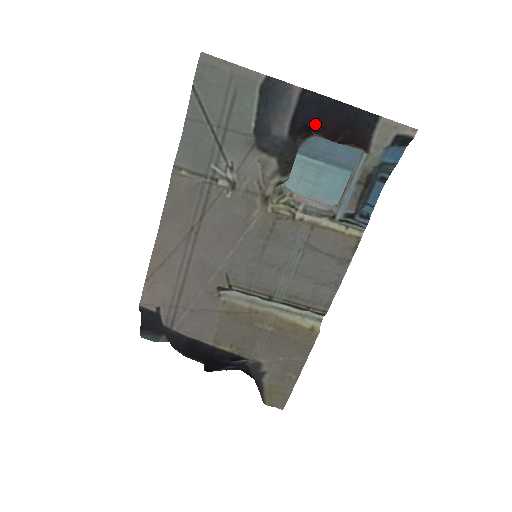
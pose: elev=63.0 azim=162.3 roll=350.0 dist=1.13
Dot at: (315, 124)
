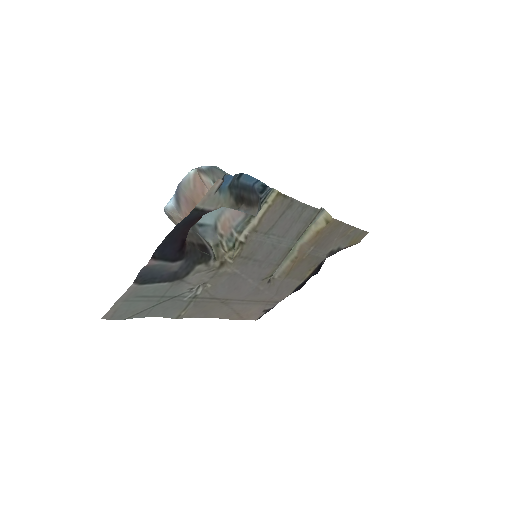
Dot at: (180, 243)
